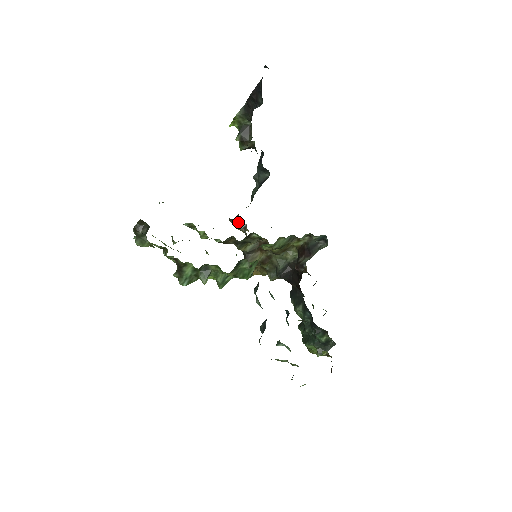
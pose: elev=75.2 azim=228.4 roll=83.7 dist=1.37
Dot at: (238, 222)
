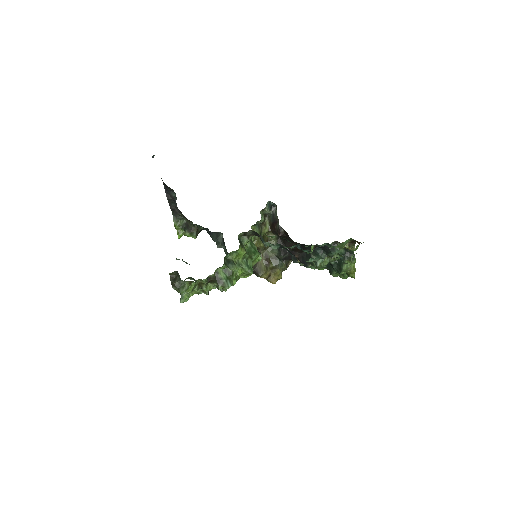
Dot at: occluded
